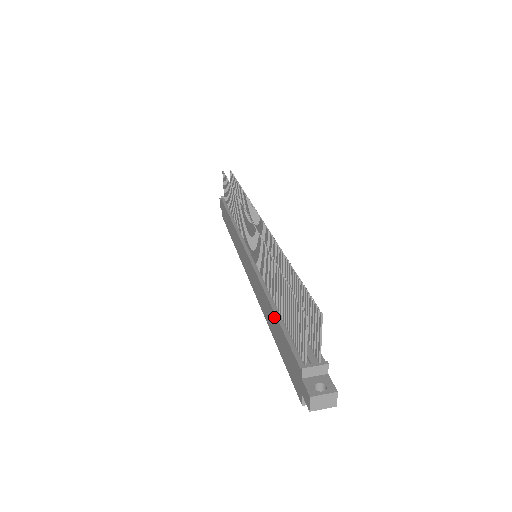
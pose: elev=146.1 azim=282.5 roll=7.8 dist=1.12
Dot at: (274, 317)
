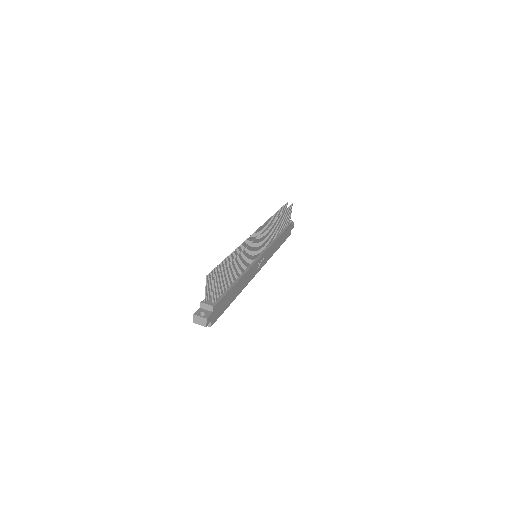
Dot at: occluded
